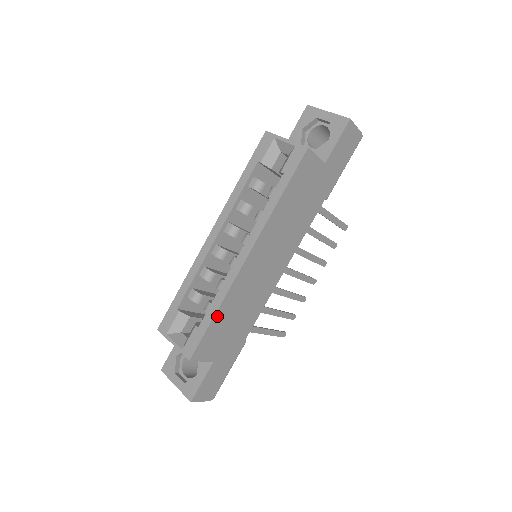
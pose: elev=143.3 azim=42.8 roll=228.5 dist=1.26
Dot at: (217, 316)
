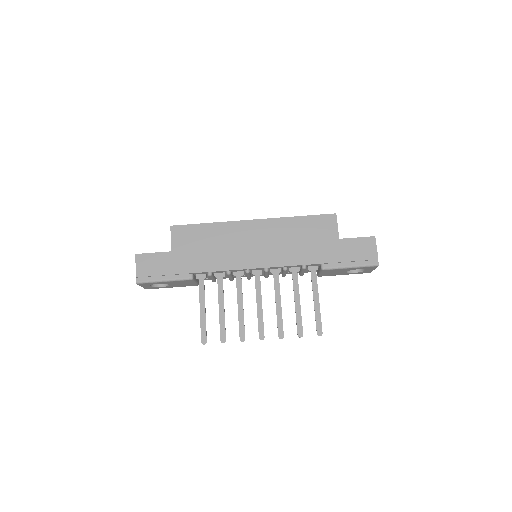
Dot at: (207, 226)
